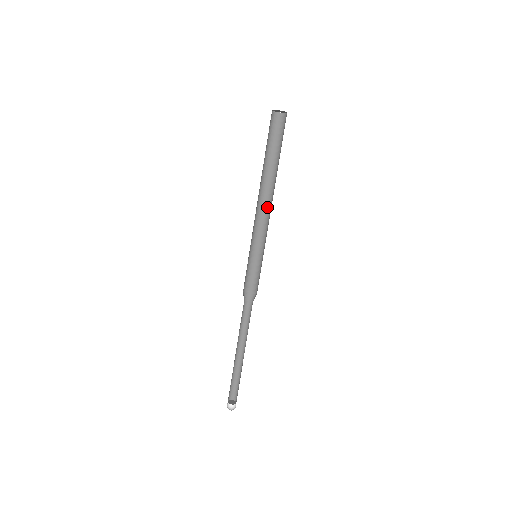
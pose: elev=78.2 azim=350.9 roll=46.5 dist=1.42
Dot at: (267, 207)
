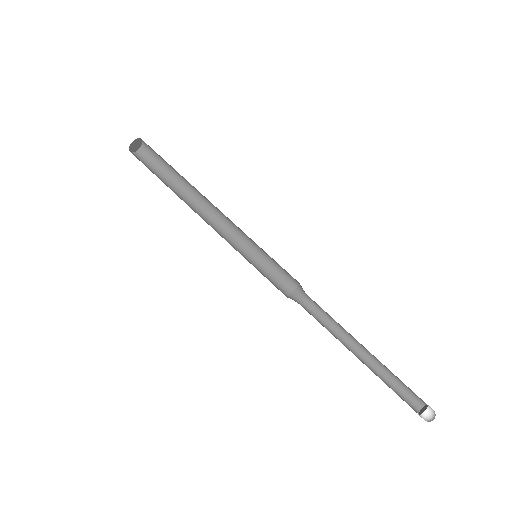
Dot at: (214, 217)
